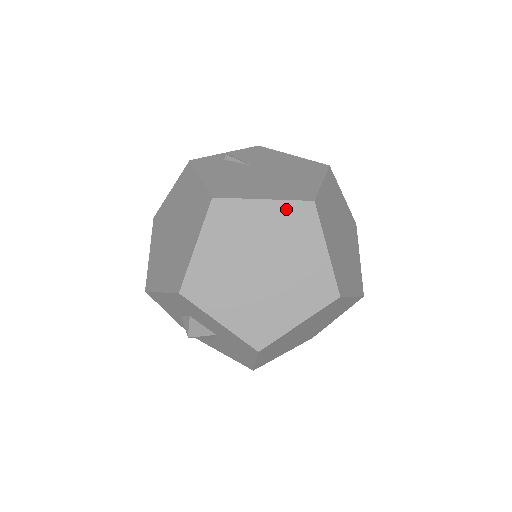
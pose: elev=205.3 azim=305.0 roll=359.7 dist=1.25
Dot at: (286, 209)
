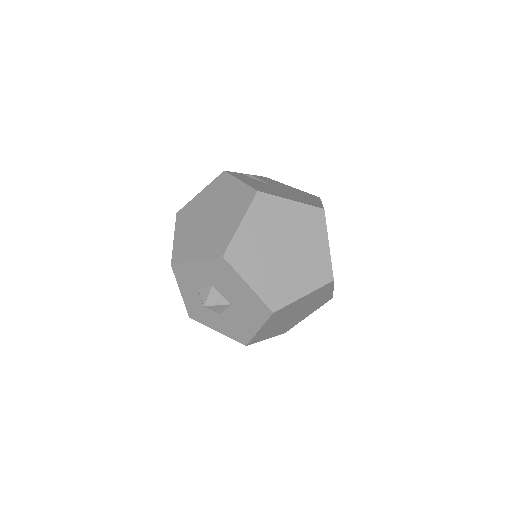
Dot at: (306, 210)
